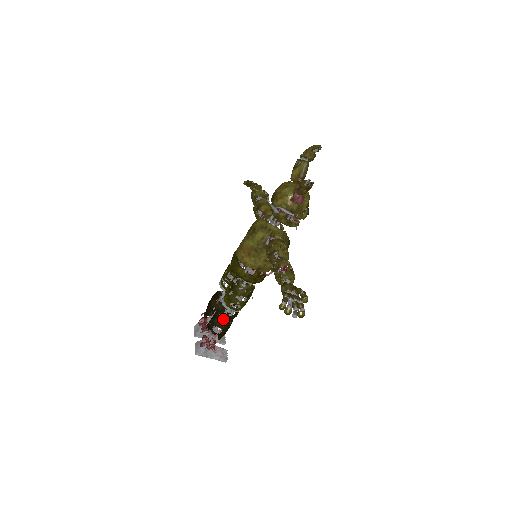
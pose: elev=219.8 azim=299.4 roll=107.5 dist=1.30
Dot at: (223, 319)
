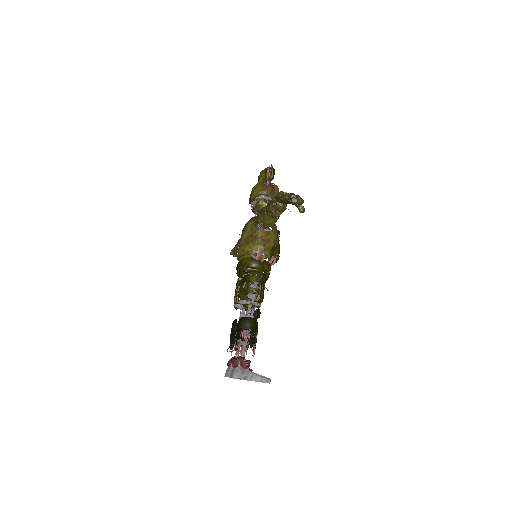
Dot at: (247, 318)
